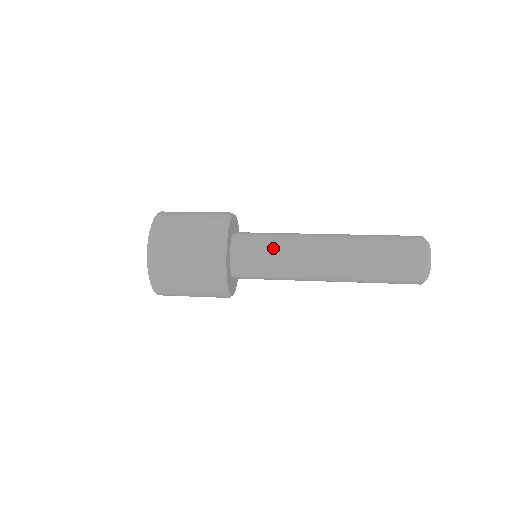
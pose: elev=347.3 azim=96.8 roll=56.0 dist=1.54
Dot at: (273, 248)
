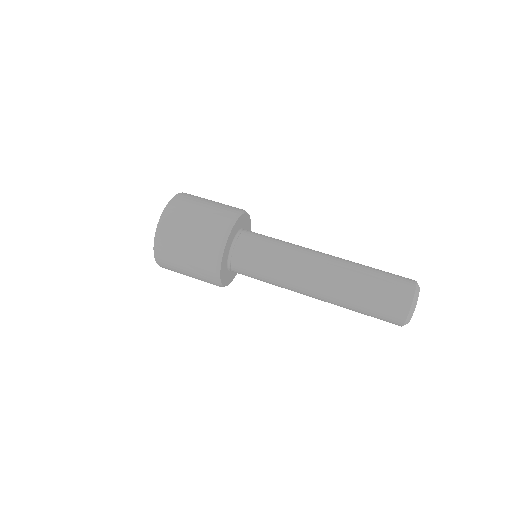
Dot at: (271, 251)
